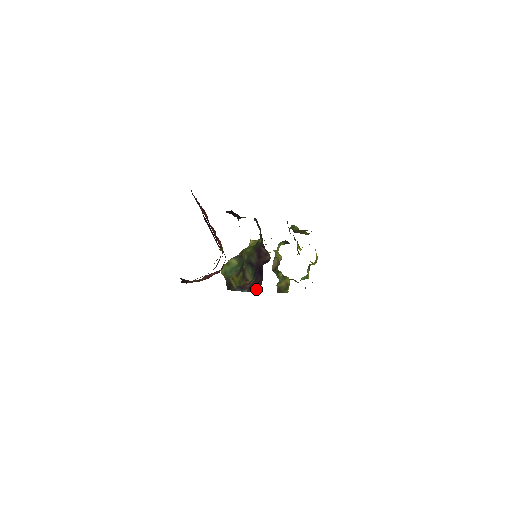
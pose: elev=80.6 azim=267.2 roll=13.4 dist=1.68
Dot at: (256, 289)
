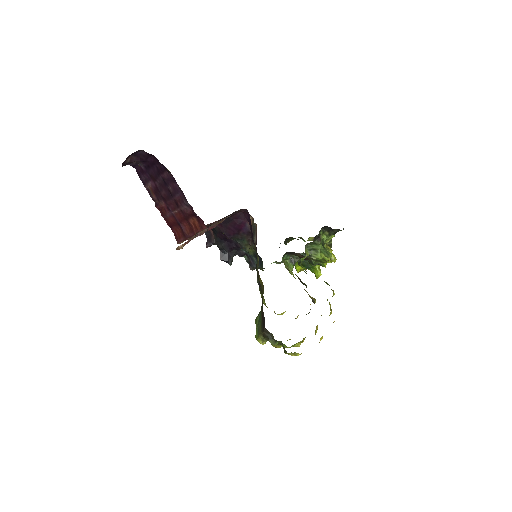
Dot at: occluded
